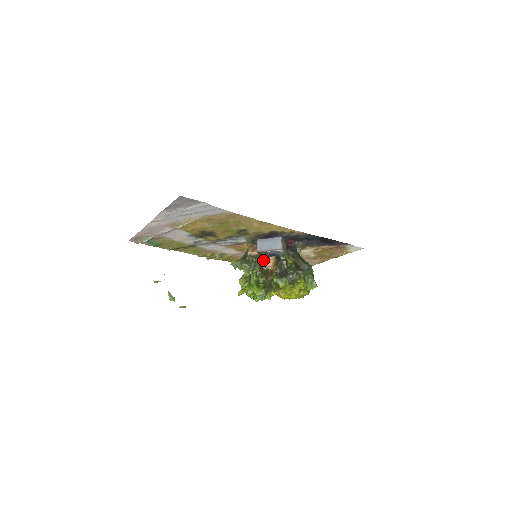
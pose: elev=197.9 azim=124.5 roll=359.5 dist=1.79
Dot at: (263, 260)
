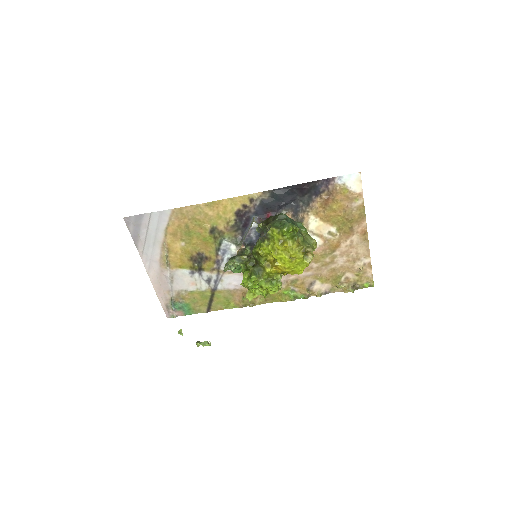
Dot at: (249, 247)
